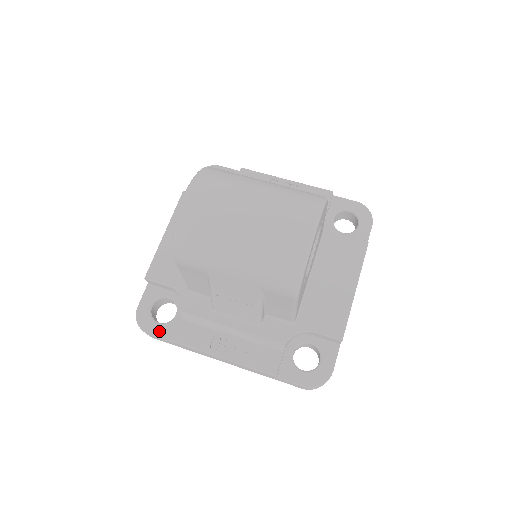
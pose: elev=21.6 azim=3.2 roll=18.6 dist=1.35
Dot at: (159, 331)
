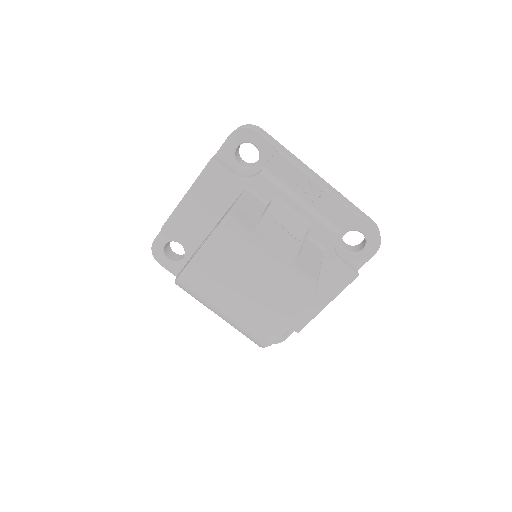
Dot at: (168, 265)
